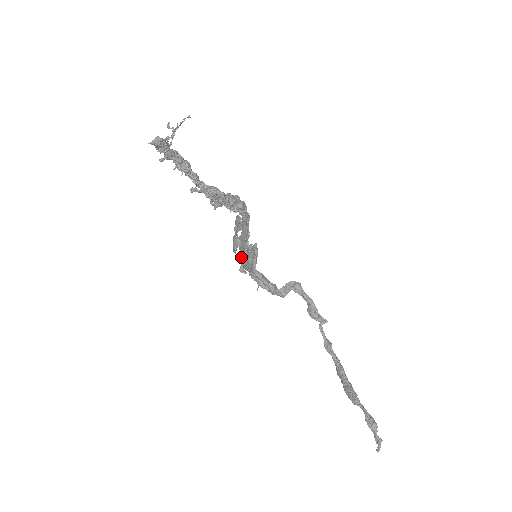
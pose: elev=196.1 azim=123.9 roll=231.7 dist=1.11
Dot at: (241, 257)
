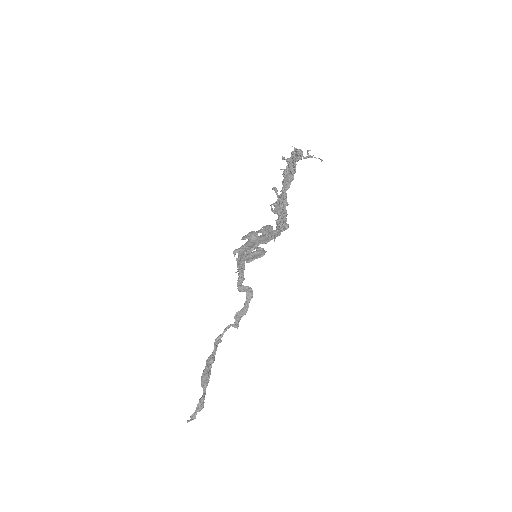
Dot at: (245, 246)
